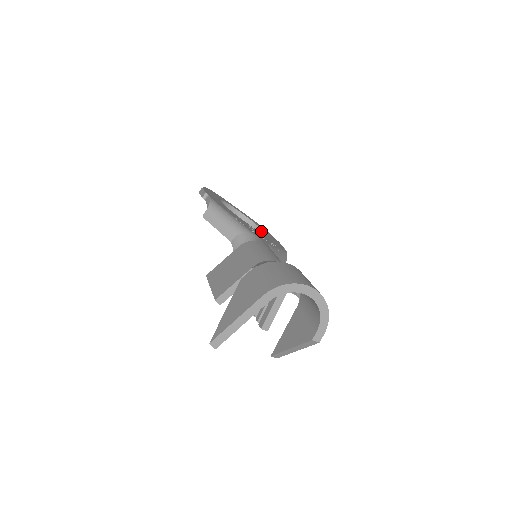
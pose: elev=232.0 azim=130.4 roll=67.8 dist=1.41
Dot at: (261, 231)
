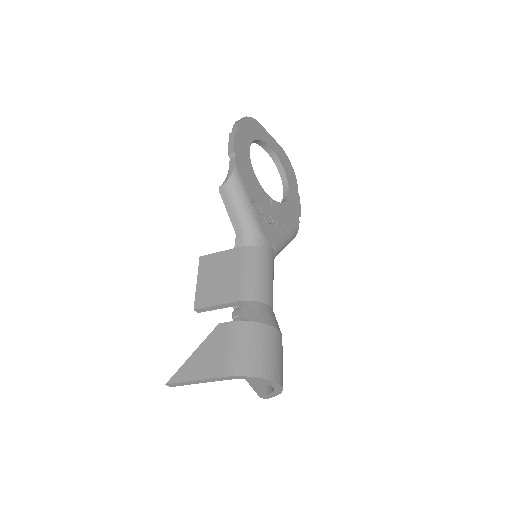
Dot at: (286, 183)
